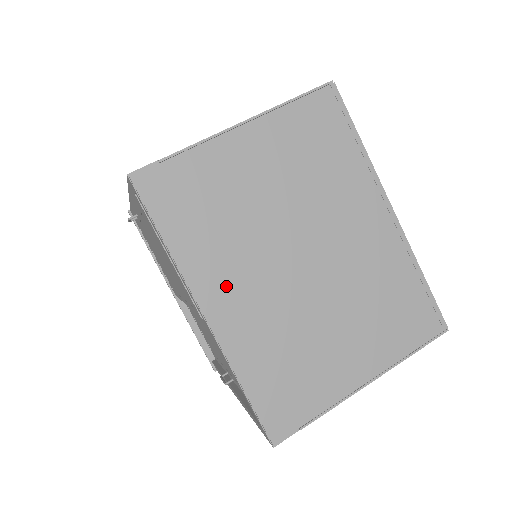
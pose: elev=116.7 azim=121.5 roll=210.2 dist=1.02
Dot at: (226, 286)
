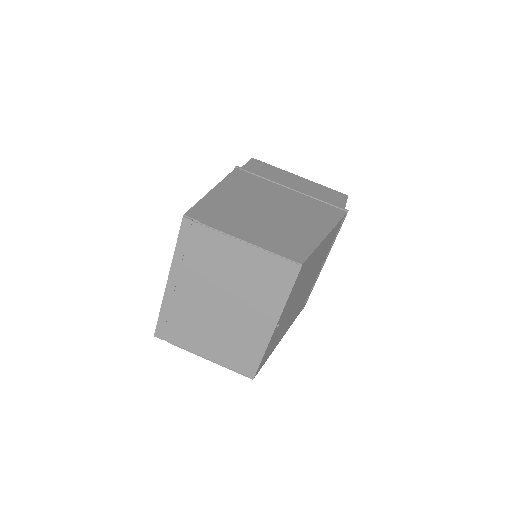
Dot at: (184, 281)
